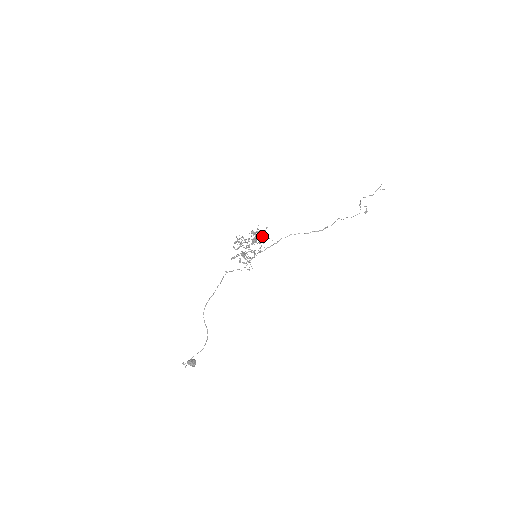
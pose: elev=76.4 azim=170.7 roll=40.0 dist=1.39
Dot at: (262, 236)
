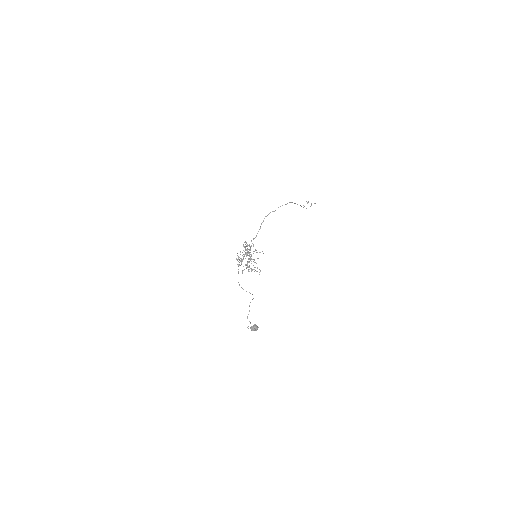
Dot at: occluded
